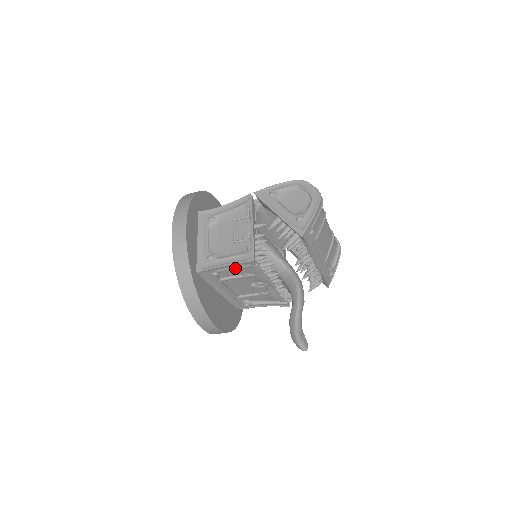
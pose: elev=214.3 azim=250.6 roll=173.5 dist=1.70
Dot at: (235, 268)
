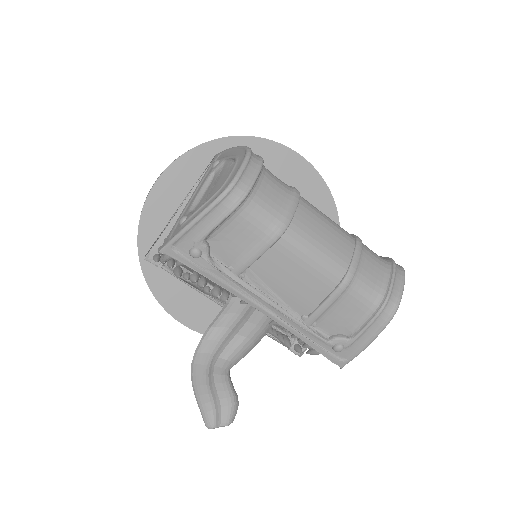
Dot at: occluded
